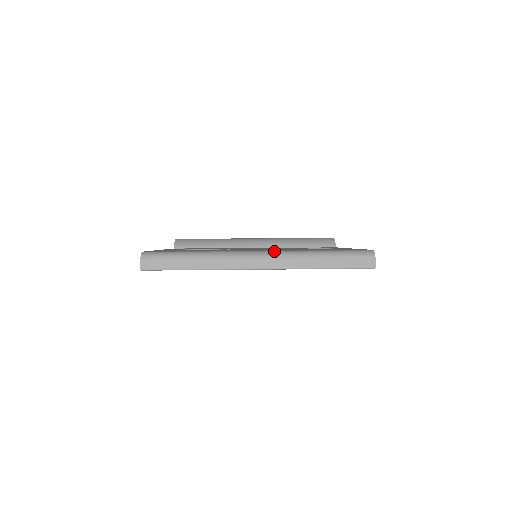
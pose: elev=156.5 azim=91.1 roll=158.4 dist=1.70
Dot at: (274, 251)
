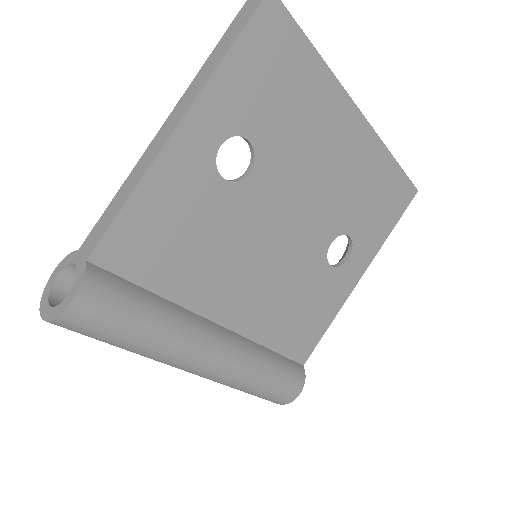
Dot at: occluded
